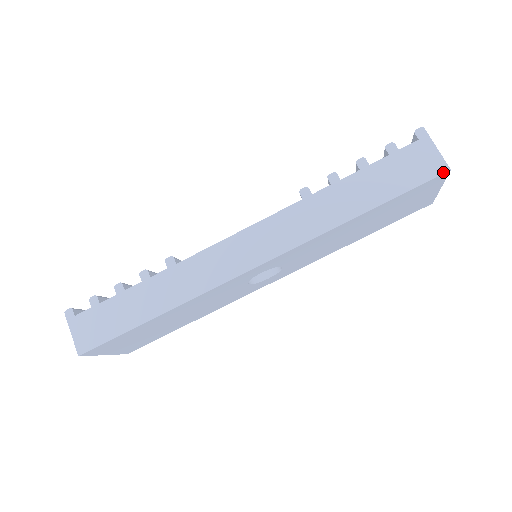
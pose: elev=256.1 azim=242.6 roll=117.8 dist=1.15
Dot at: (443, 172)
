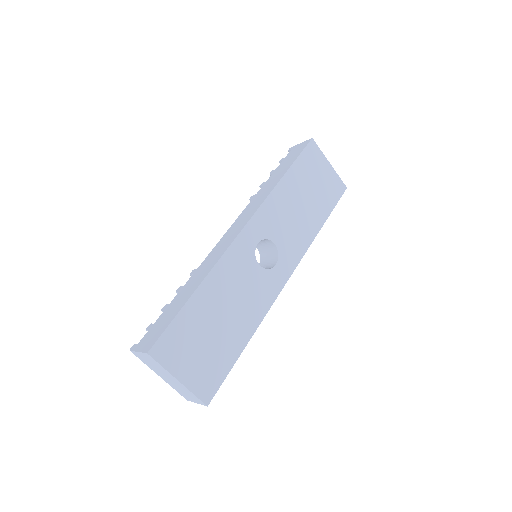
Dot at: (309, 141)
